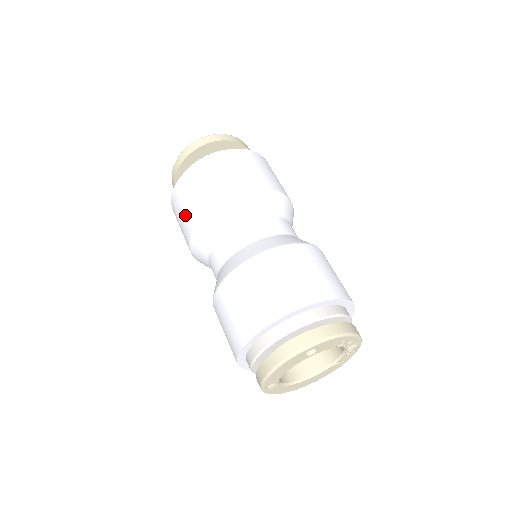
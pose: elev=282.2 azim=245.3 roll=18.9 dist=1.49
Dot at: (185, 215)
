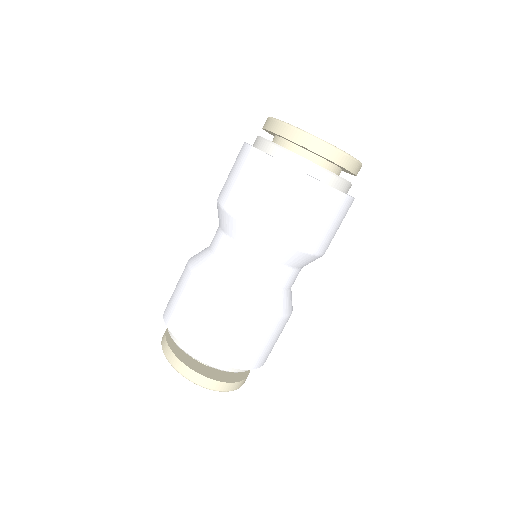
Dot at: (243, 192)
